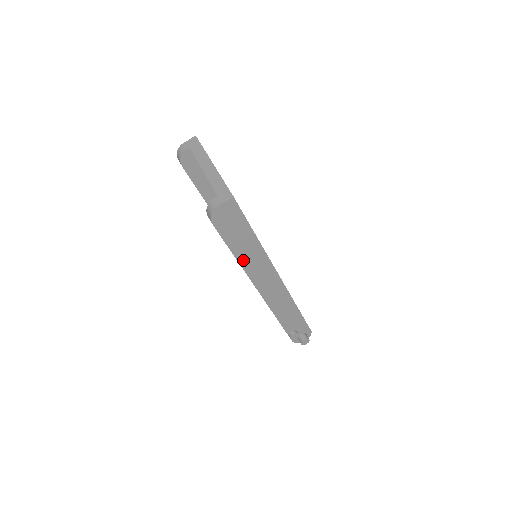
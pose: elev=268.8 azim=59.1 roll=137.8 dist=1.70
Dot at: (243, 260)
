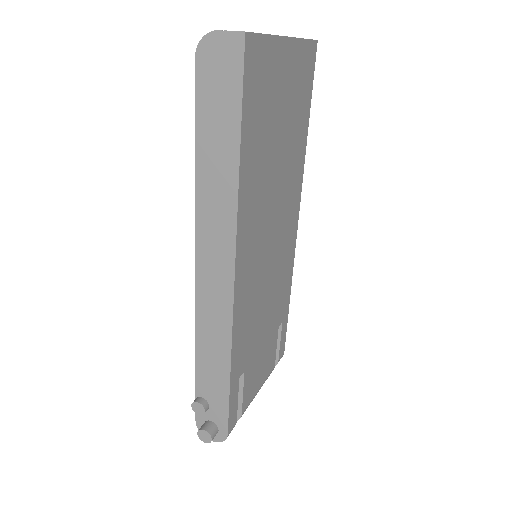
Dot at: (203, 179)
